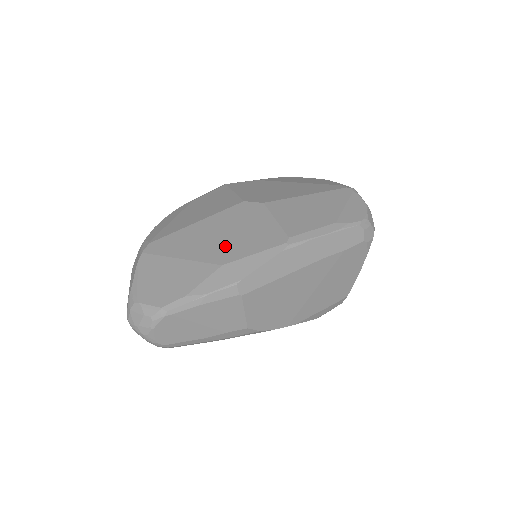
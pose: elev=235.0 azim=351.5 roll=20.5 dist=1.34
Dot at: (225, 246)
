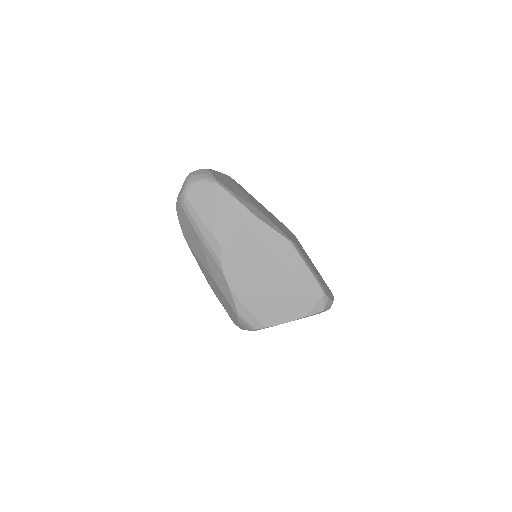
Dot at: (265, 213)
